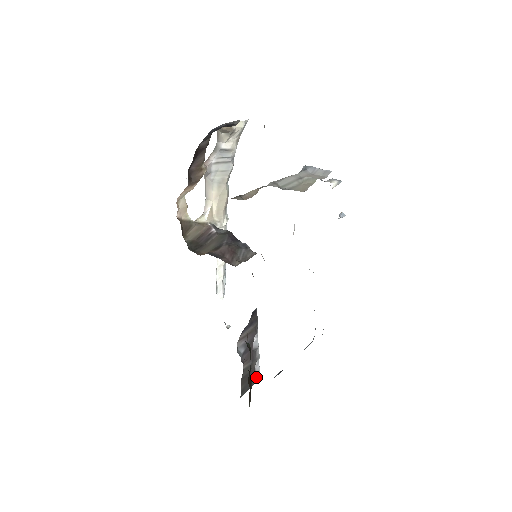
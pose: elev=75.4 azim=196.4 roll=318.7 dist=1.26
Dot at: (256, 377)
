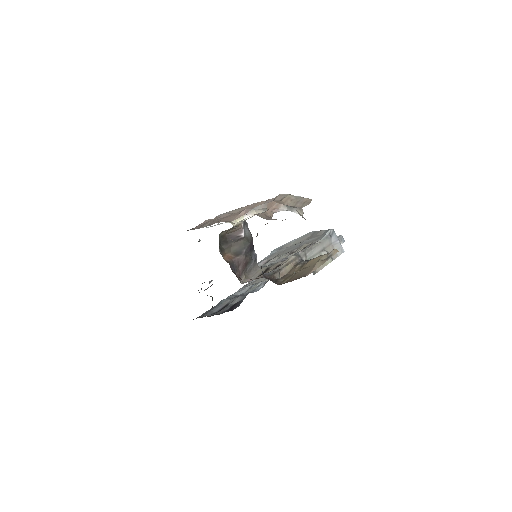
Dot at: occluded
